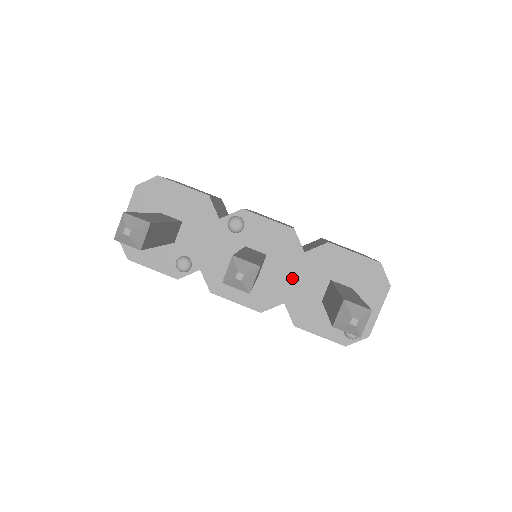
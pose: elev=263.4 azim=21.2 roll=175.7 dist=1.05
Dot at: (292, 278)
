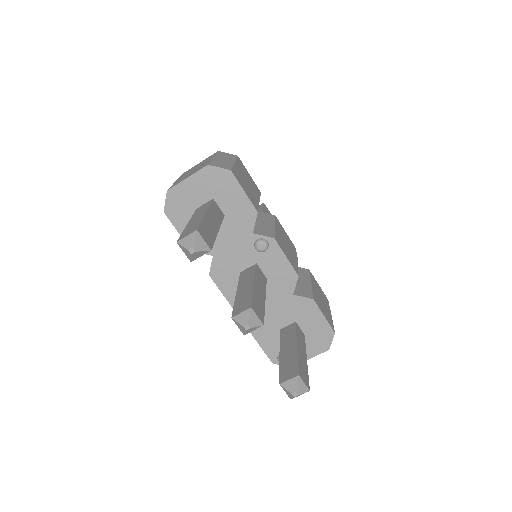
Dot at: (272, 304)
